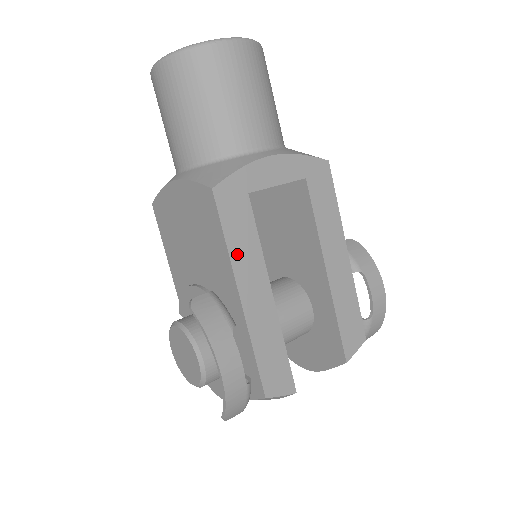
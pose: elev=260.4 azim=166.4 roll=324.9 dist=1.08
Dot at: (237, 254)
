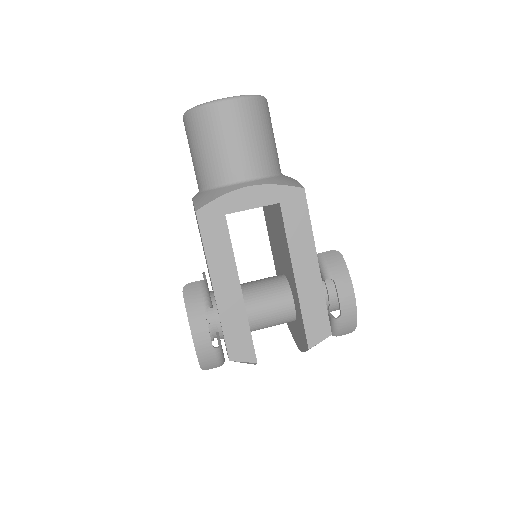
Dot at: (213, 258)
